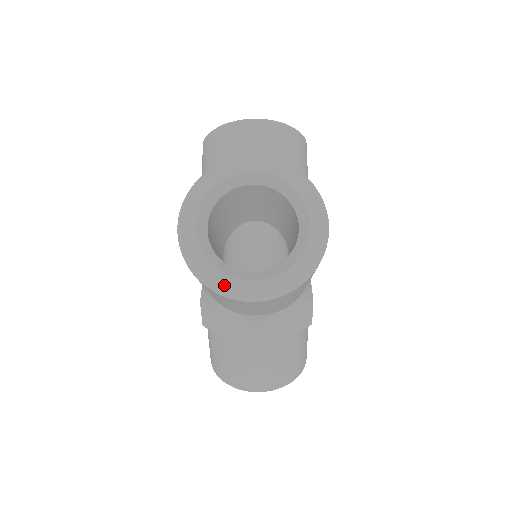
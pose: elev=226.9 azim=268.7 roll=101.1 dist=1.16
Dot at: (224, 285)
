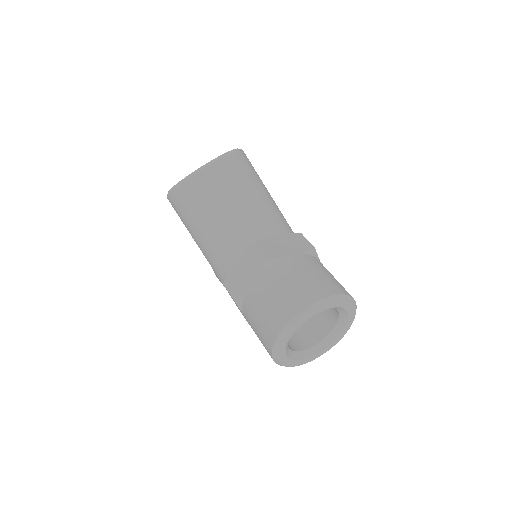
Dot at: (189, 175)
